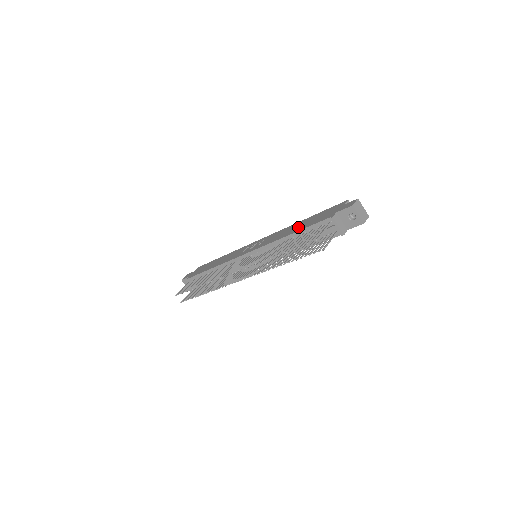
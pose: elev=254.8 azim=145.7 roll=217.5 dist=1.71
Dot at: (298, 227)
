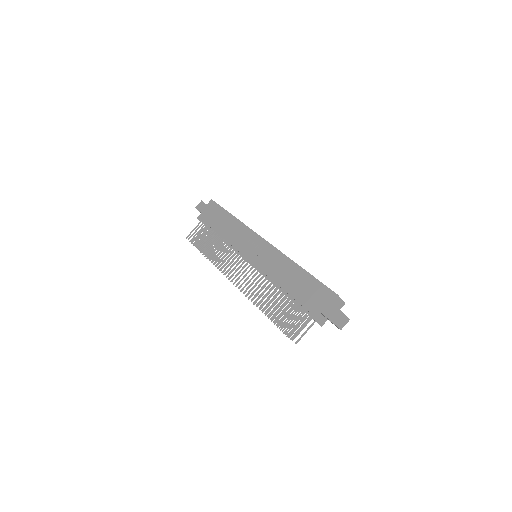
Dot at: (290, 281)
